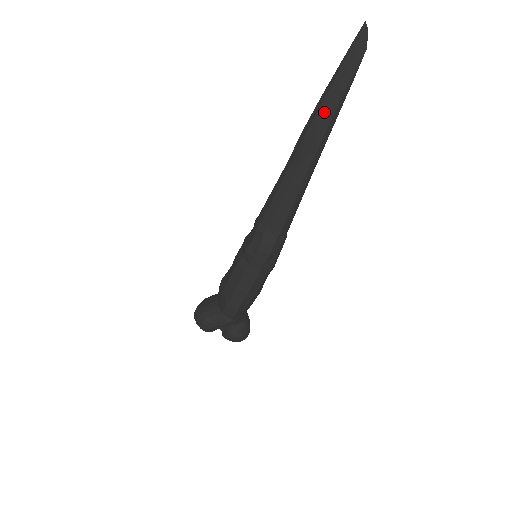
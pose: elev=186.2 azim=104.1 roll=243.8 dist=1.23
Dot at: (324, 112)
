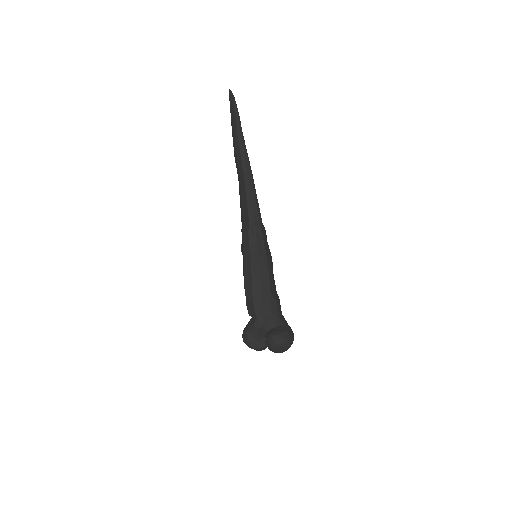
Dot at: (234, 137)
